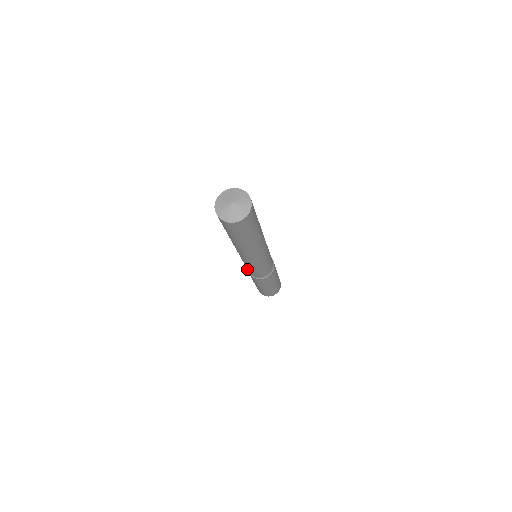
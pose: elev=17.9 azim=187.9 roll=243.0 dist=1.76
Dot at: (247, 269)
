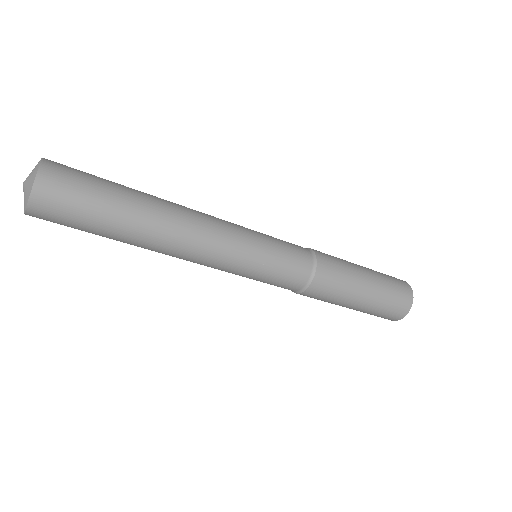
Dot at: (297, 293)
